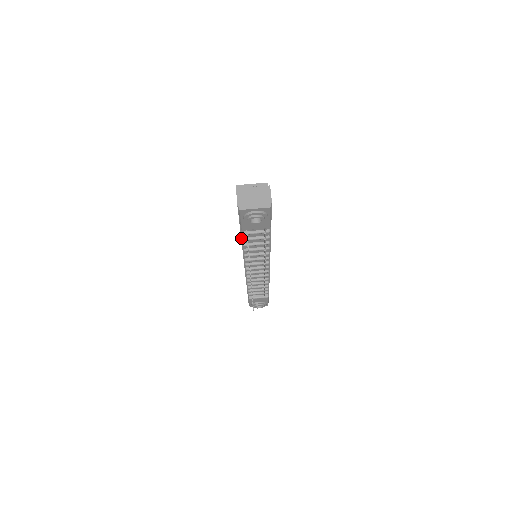
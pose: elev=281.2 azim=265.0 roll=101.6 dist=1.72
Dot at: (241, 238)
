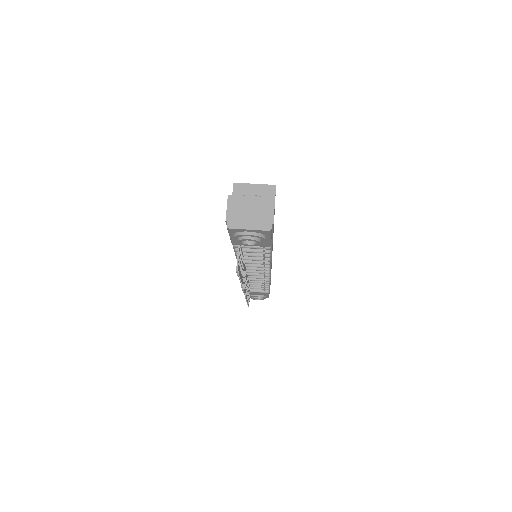
Dot at: (233, 247)
